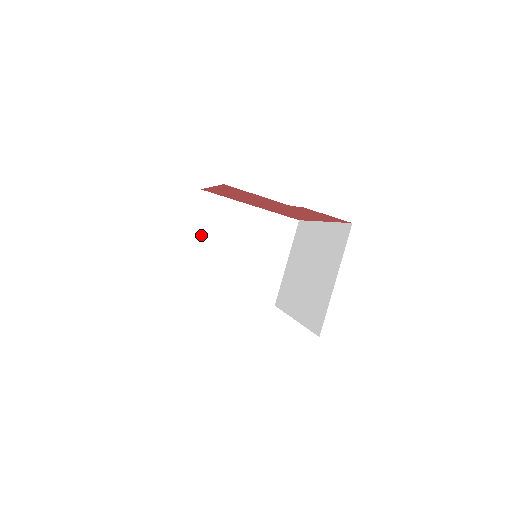
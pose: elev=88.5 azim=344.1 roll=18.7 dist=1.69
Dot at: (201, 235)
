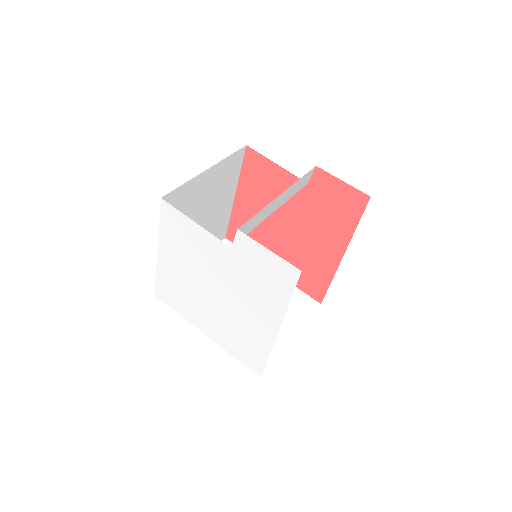
Dot at: occluded
